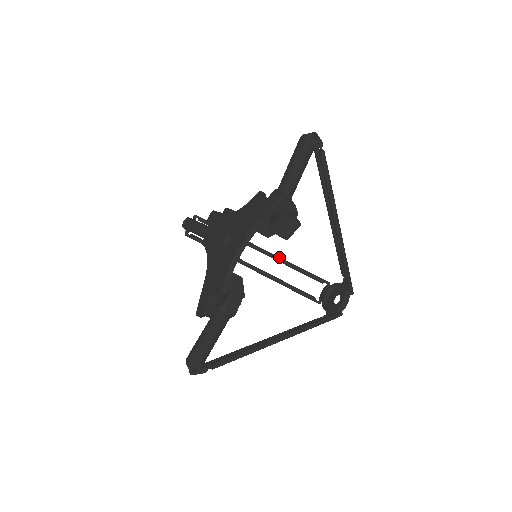
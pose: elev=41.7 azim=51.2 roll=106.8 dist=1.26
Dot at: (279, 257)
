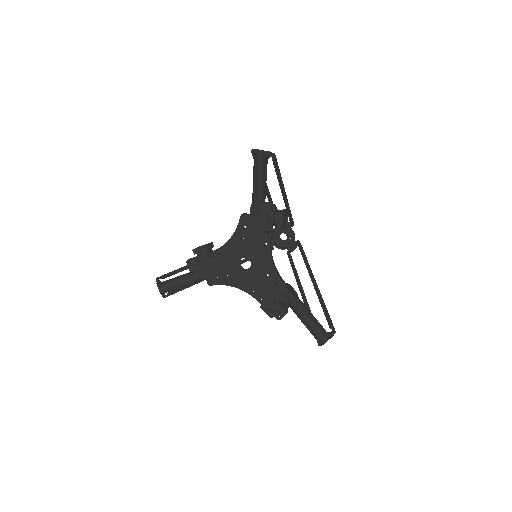
Dot at: (288, 206)
